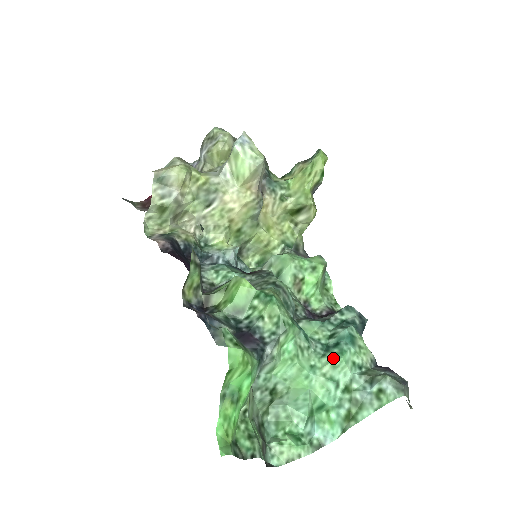
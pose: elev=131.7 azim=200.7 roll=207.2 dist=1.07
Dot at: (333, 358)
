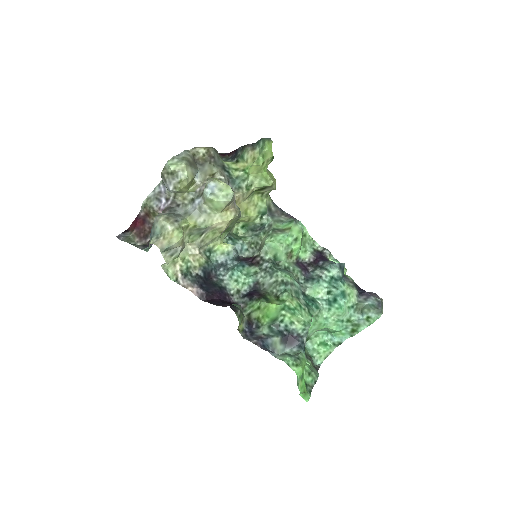
Dot at: (337, 312)
